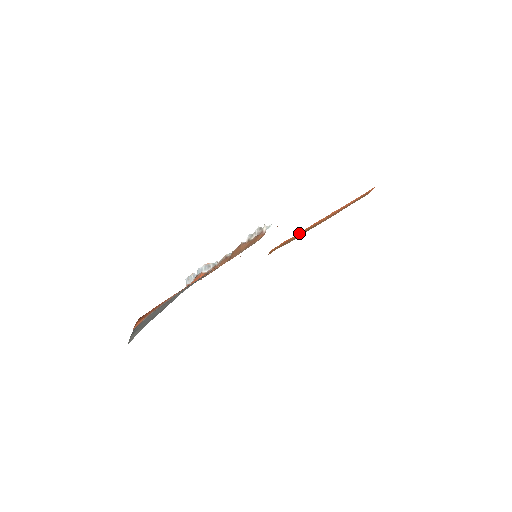
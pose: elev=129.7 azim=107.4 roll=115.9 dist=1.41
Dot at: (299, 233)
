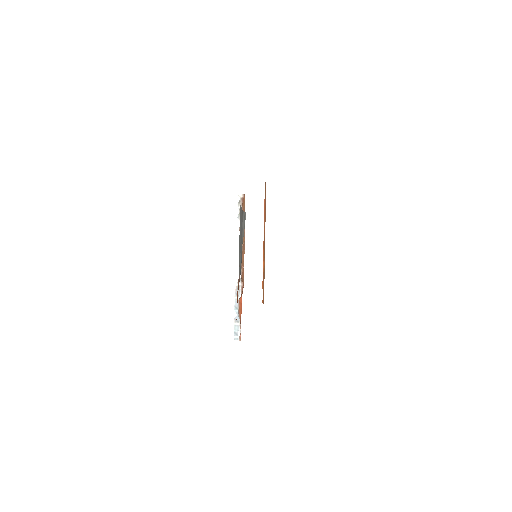
Dot at: (263, 261)
